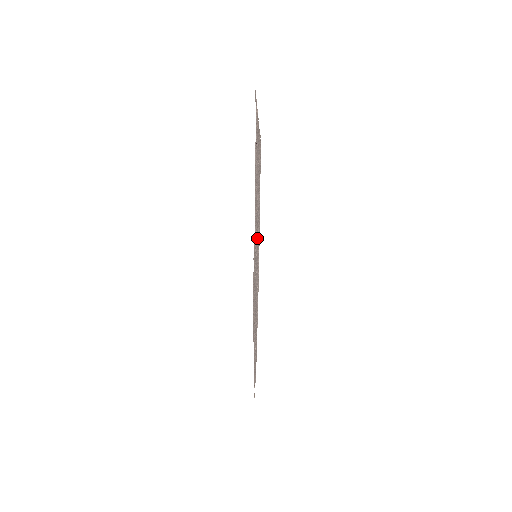
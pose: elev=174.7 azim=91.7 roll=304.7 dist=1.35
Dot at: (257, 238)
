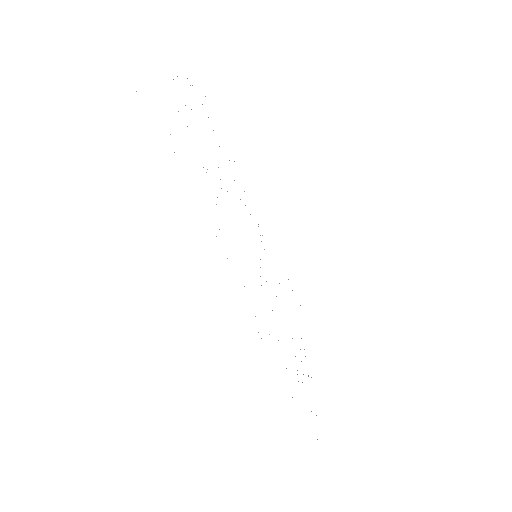
Dot at: occluded
